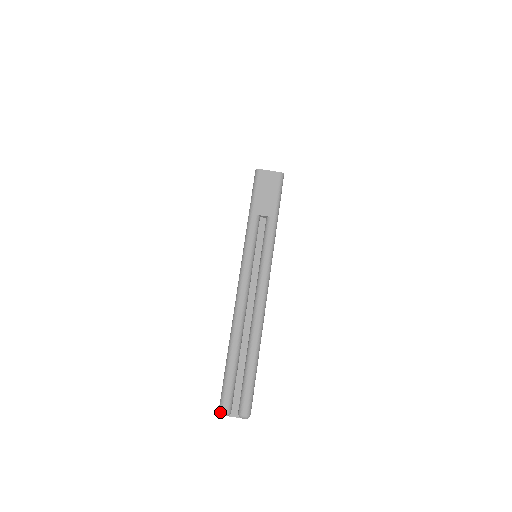
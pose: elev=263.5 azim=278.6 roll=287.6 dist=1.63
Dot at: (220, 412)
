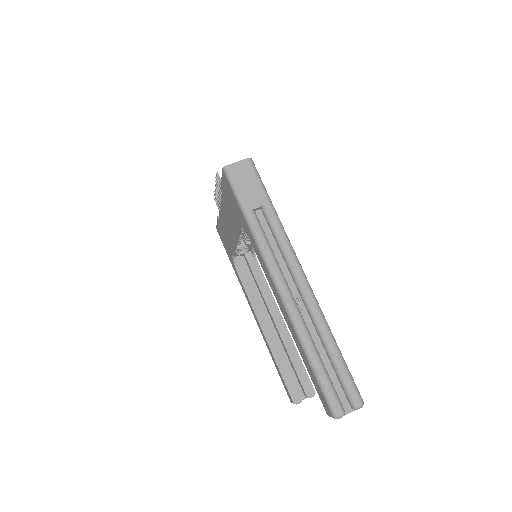
Dot at: (335, 417)
